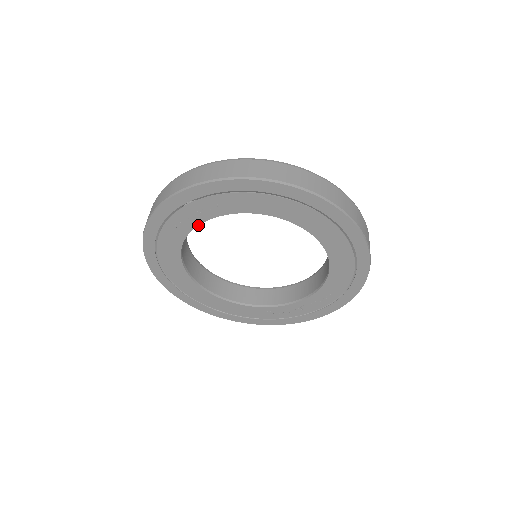
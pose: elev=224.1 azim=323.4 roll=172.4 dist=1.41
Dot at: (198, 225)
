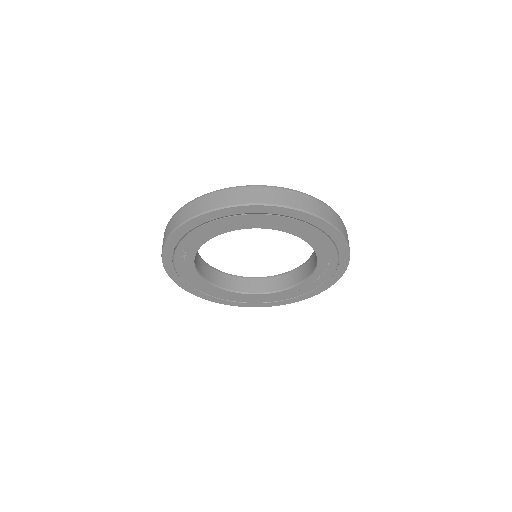
Dot at: (194, 257)
